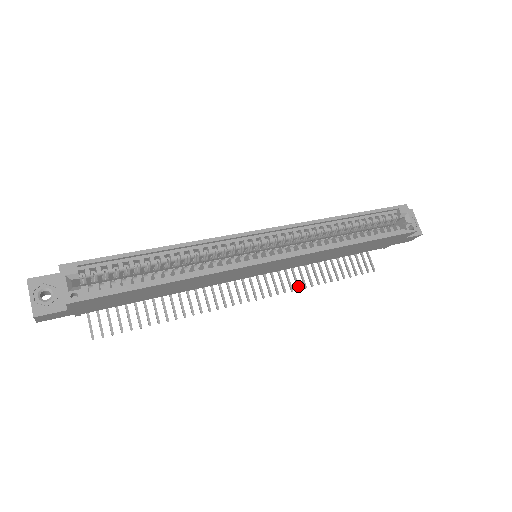
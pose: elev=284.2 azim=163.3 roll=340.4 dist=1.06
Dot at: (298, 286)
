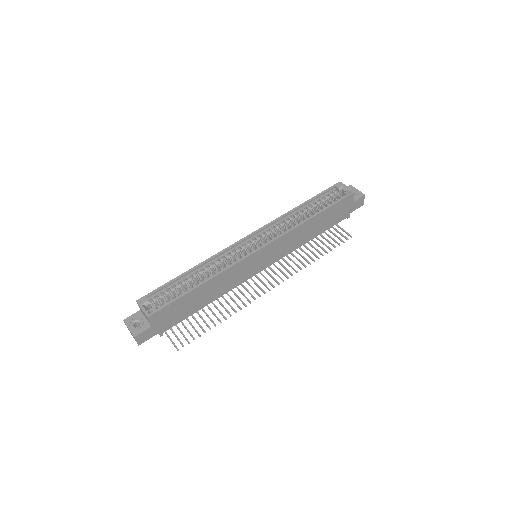
Dot at: (300, 268)
